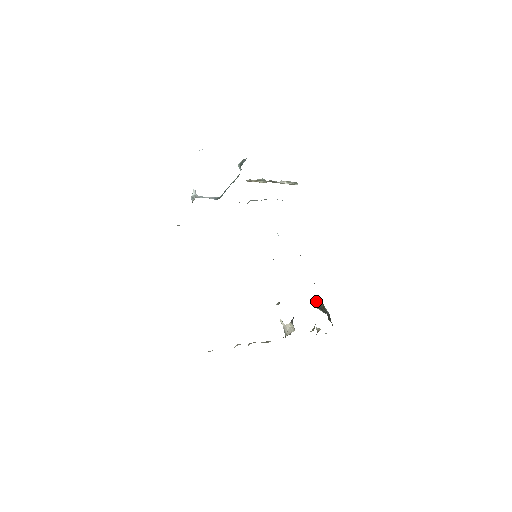
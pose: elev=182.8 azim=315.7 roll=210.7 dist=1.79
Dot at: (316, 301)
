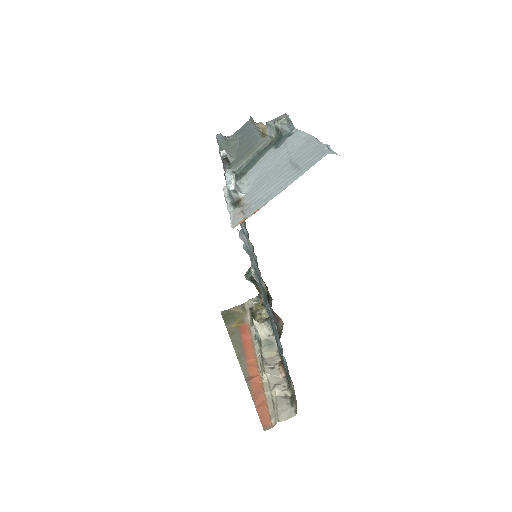
Dot at: occluded
